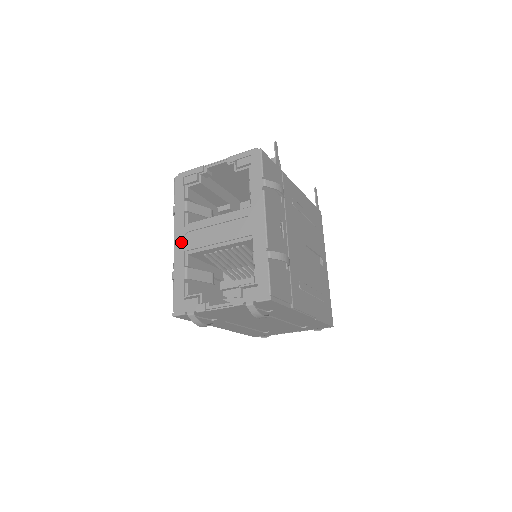
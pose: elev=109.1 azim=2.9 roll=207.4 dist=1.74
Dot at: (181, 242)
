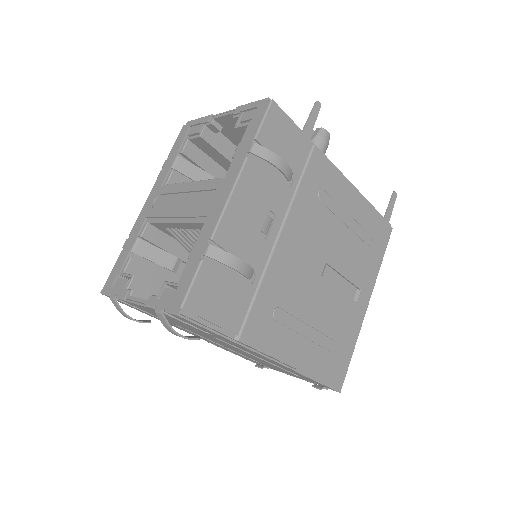
Dot at: (149, 205)
